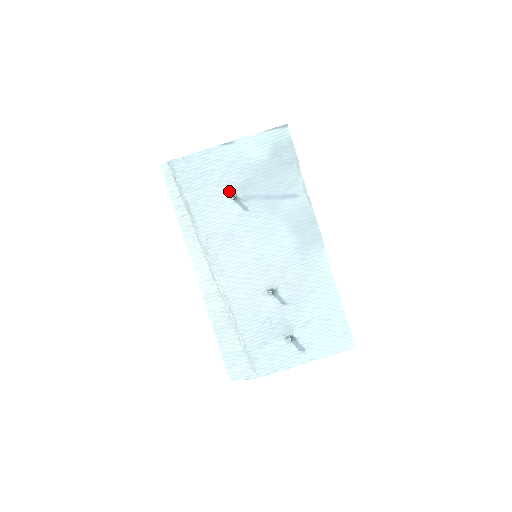
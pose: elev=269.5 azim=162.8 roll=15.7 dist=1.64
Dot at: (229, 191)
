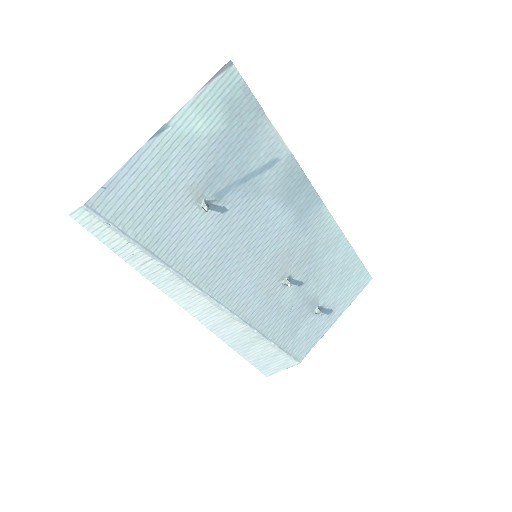
Dot at: (193, 199)
